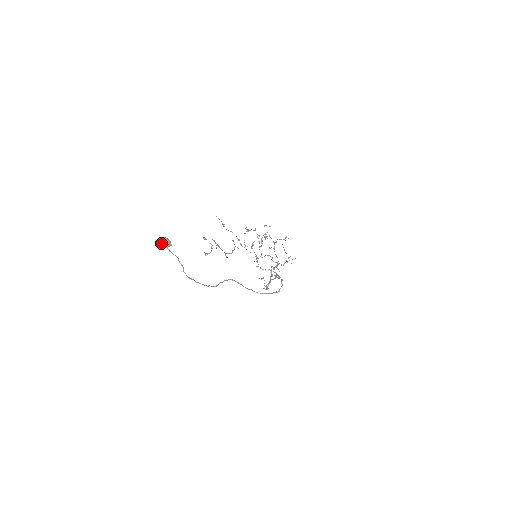
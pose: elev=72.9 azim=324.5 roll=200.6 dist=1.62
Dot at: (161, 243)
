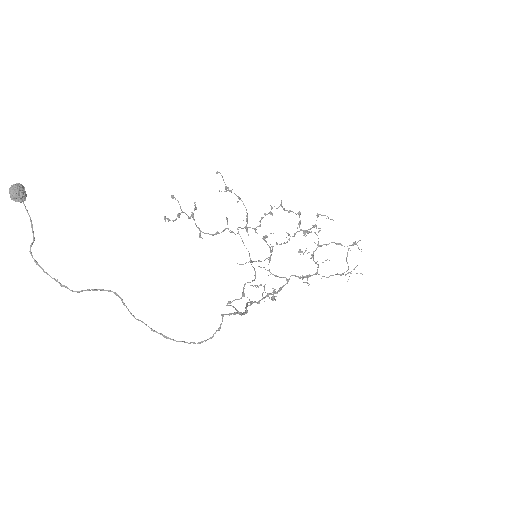
Dot at: (9, 190)
